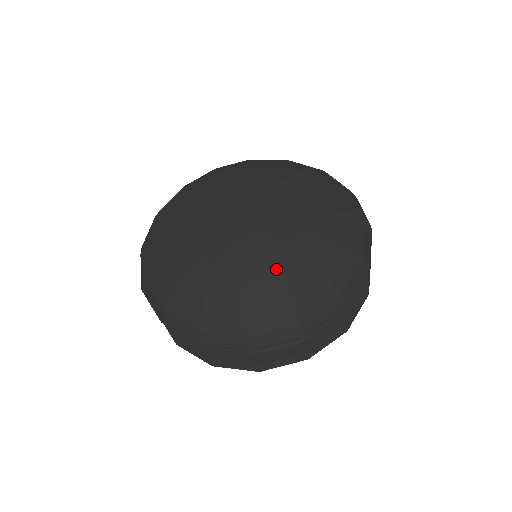
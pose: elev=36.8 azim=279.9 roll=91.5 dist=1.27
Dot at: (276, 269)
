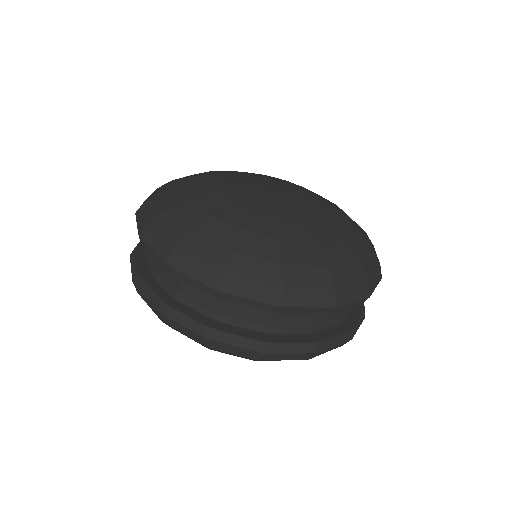
Dot at: (315, 234)
